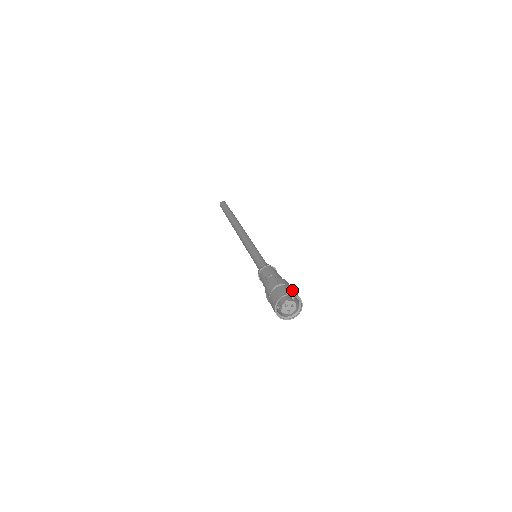
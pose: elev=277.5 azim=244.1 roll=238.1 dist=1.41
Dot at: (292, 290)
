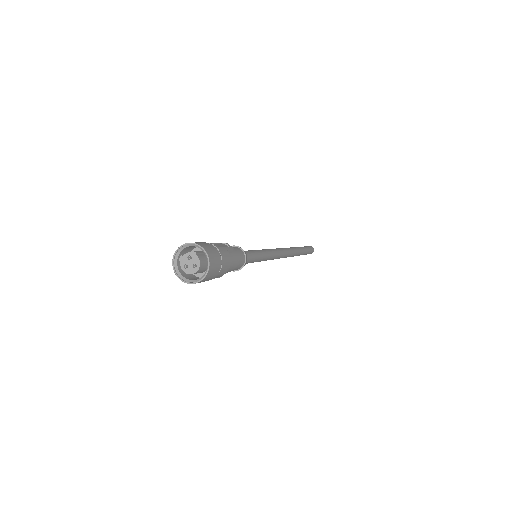
Dot at: (215, 257)
